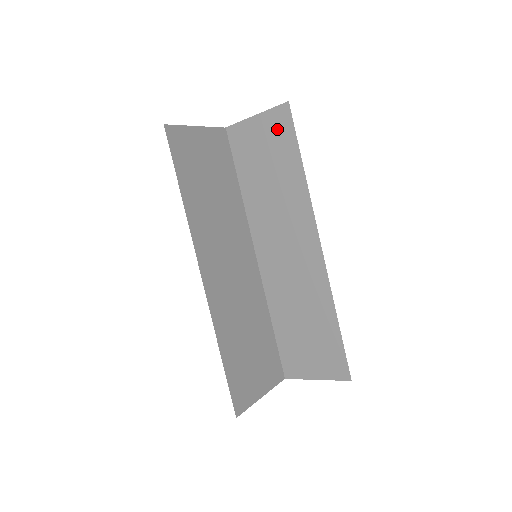
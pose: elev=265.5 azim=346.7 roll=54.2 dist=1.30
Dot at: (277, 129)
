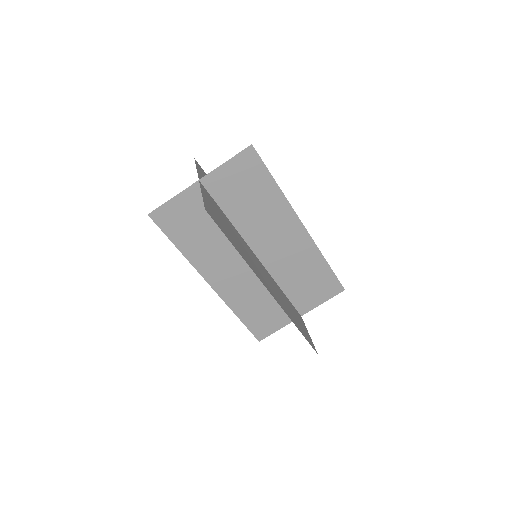
Dot at: (248, 166)
